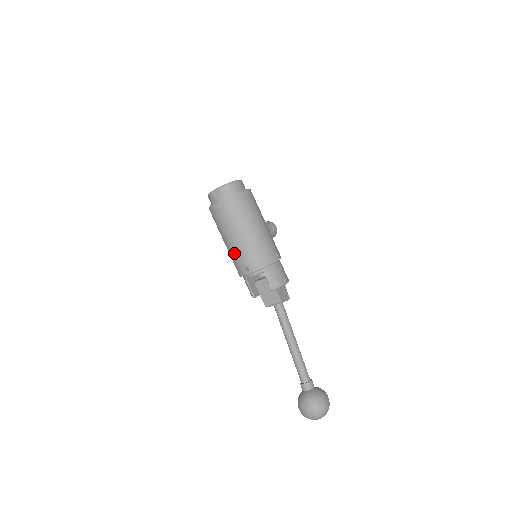
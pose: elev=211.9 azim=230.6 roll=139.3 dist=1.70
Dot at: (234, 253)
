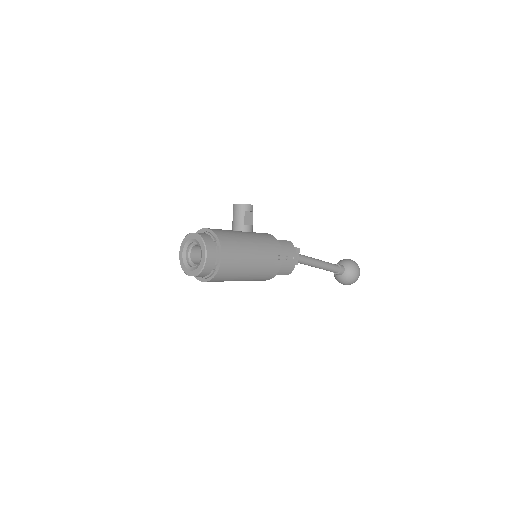
Dot at: occluded
